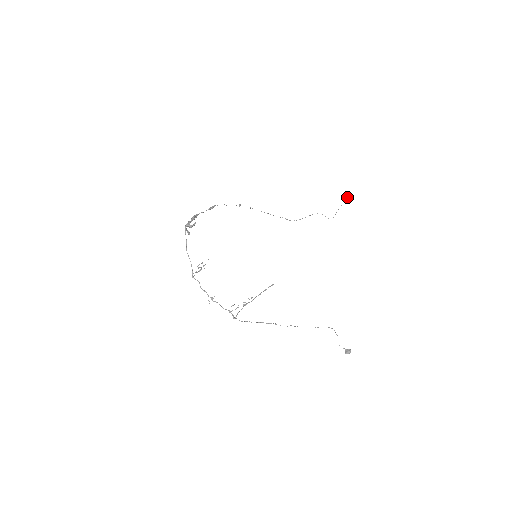
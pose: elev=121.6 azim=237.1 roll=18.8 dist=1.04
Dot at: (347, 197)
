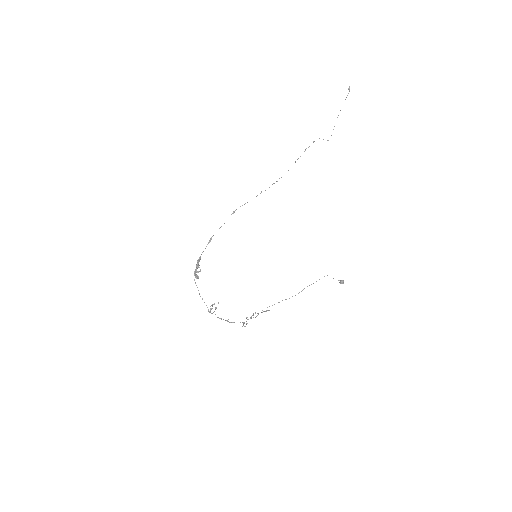
Dot at: (348, 89)
